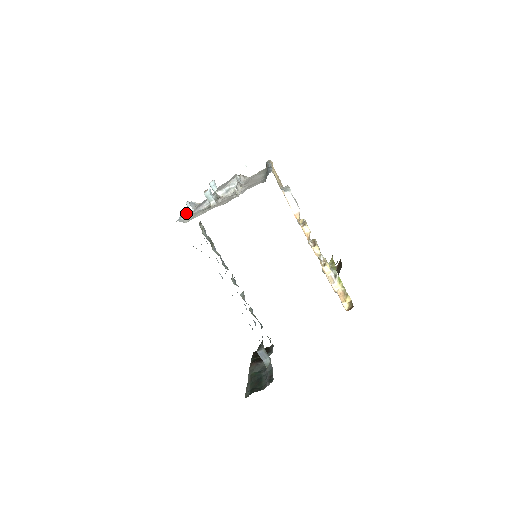
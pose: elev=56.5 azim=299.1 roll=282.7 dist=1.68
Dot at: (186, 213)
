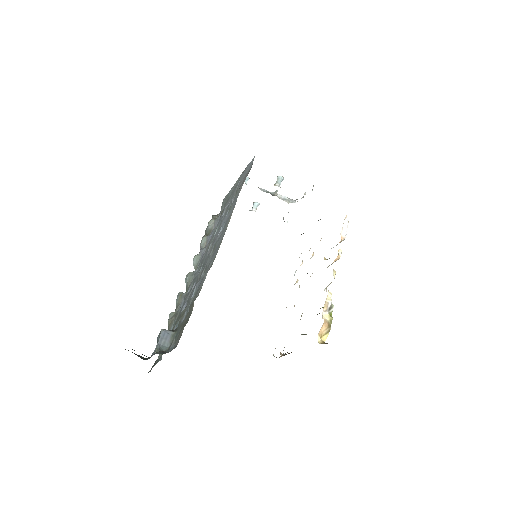
Dot at: occluded
